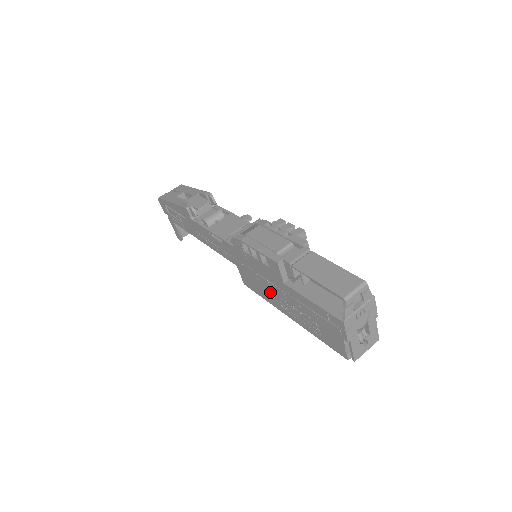
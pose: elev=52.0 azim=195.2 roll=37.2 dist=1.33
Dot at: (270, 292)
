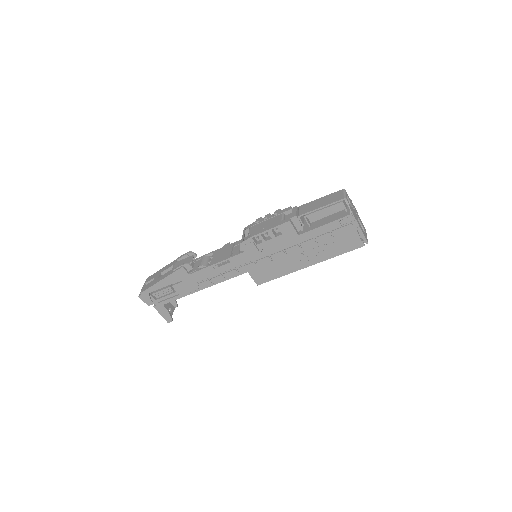
Dot at: (287, 261)
